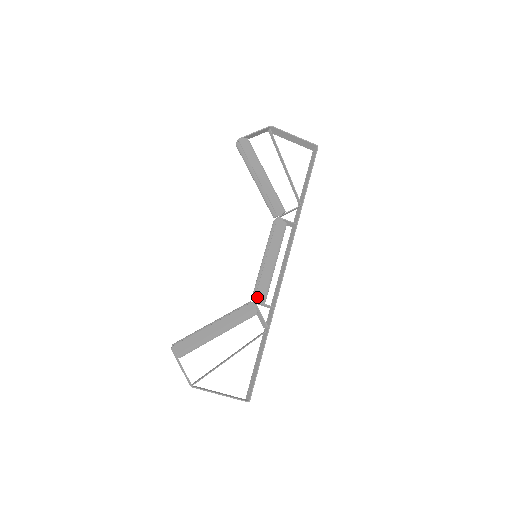
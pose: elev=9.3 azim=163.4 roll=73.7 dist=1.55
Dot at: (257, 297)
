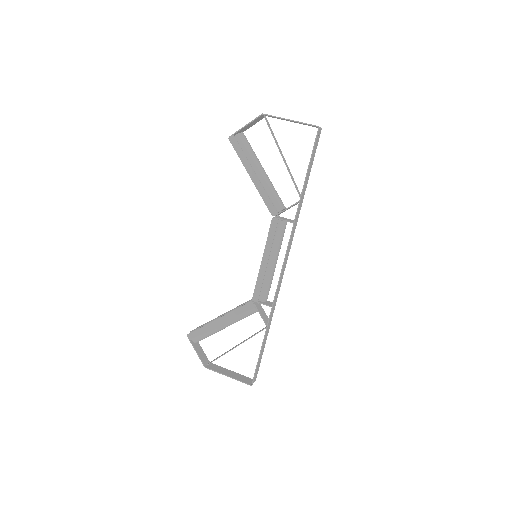
Dot at: (254, 297)
